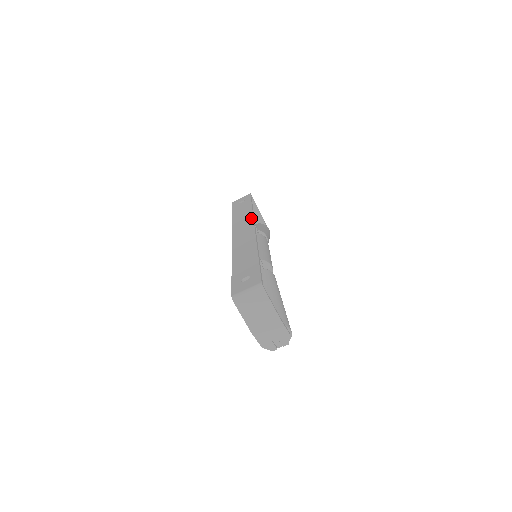
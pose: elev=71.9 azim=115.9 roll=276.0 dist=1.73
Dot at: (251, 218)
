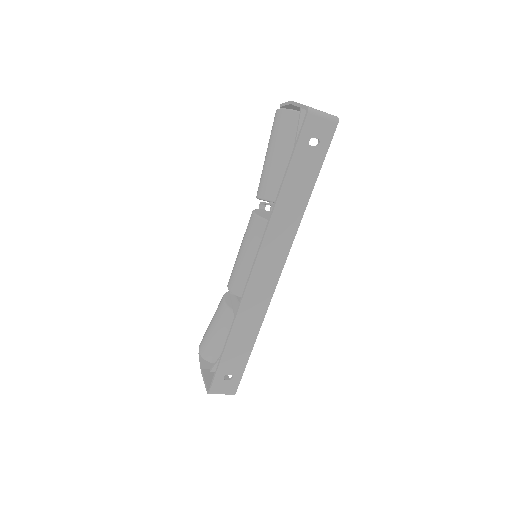
Dot at: (290, 243)
